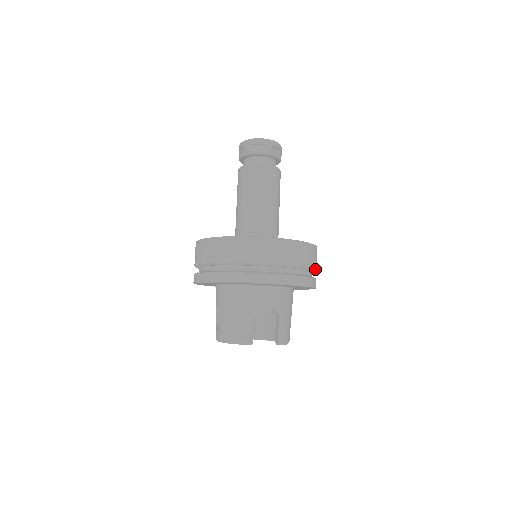
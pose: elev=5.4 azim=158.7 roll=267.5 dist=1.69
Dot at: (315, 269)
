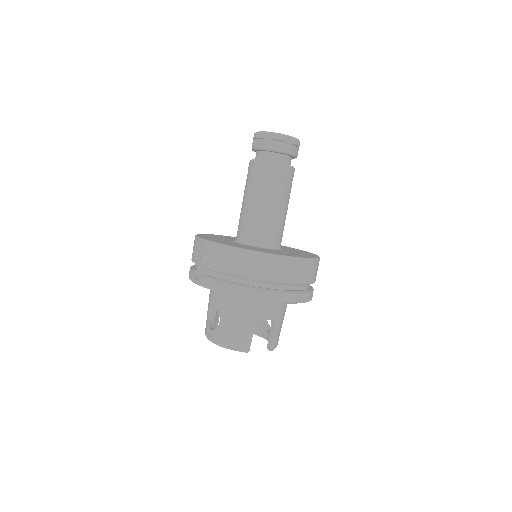
Dot at: occluded
